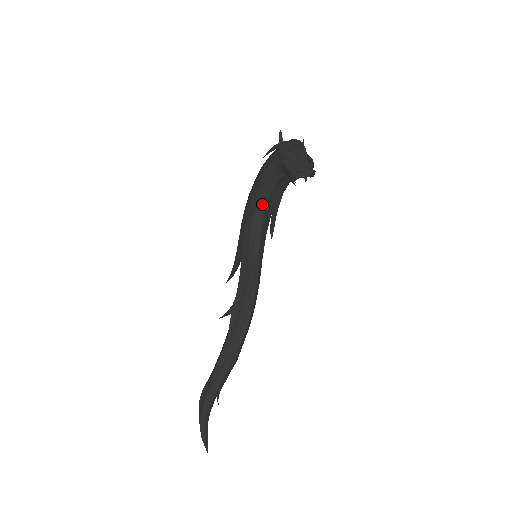
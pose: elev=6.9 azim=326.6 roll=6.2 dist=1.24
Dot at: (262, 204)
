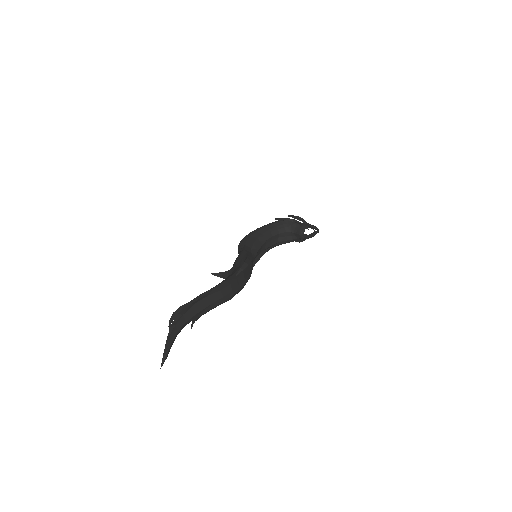
Dot at: (265, 237)
